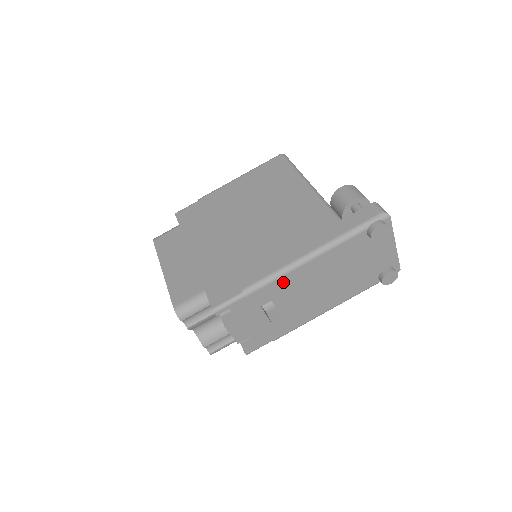
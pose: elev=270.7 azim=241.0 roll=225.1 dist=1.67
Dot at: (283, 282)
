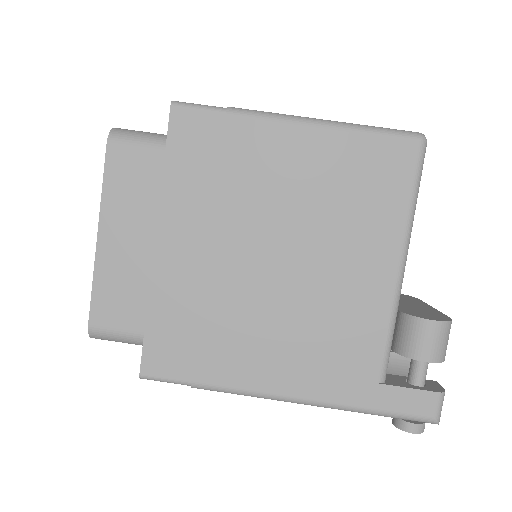
Dot at: occluded
